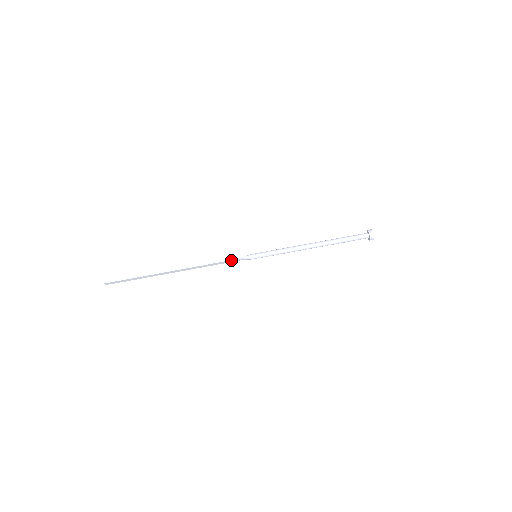
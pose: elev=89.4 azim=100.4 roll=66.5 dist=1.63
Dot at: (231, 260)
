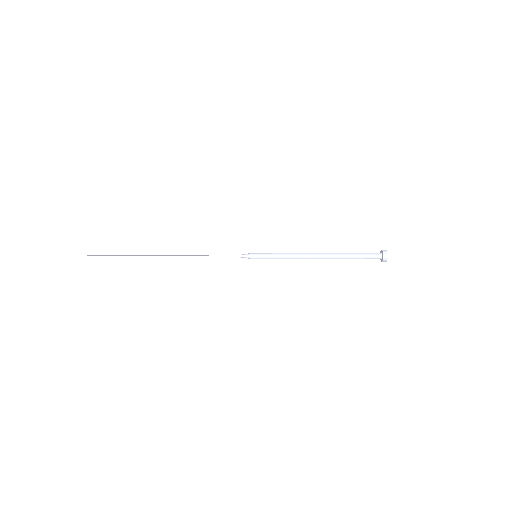
Dot at: (228, 256)
